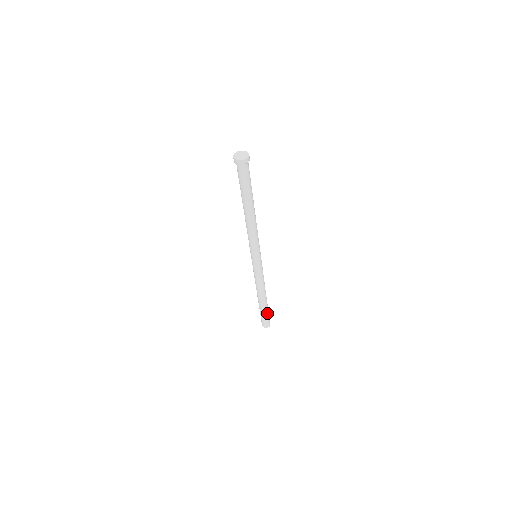
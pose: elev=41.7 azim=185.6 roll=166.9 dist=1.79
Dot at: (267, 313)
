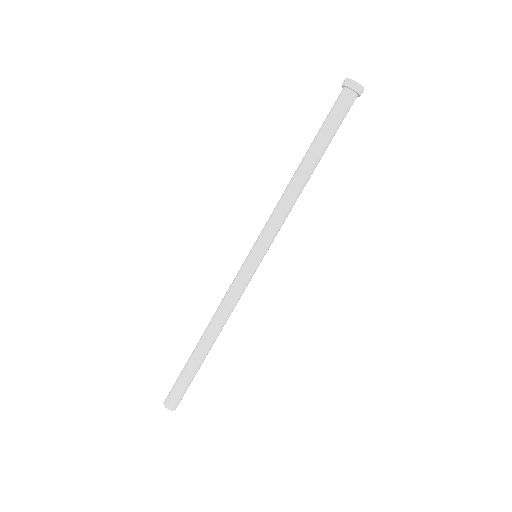
Dot at: (194, 375)
